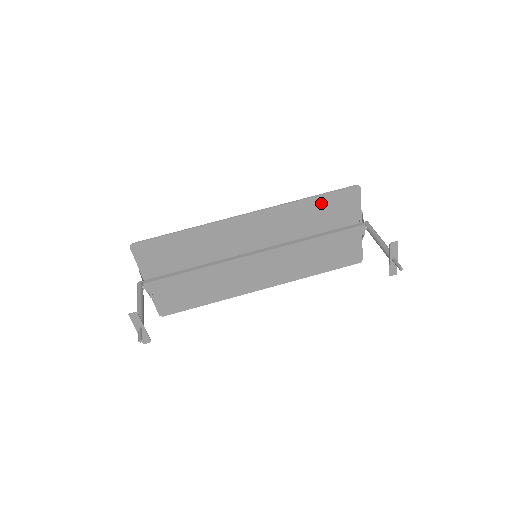
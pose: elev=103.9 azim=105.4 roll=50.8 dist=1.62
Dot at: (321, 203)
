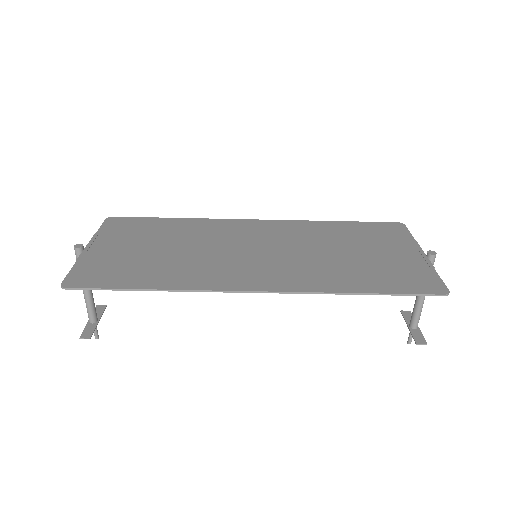
Dot at: (378, 286)
